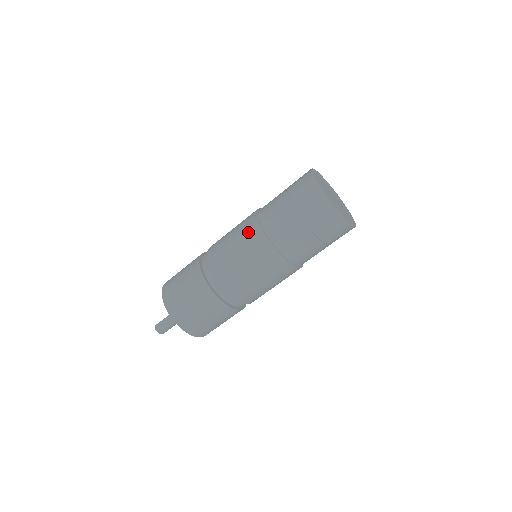
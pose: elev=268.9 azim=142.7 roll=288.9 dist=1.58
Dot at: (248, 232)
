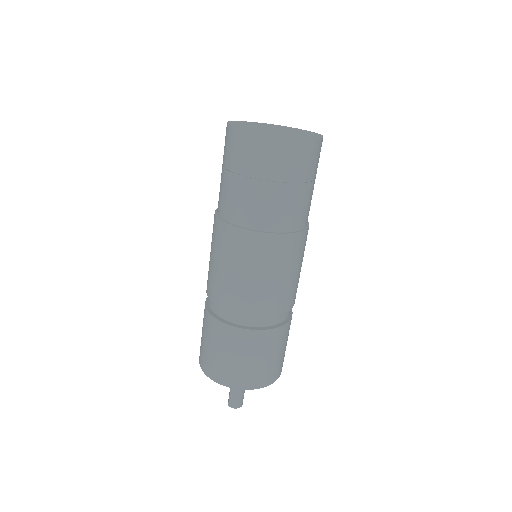
Dot at: (228, 244)
